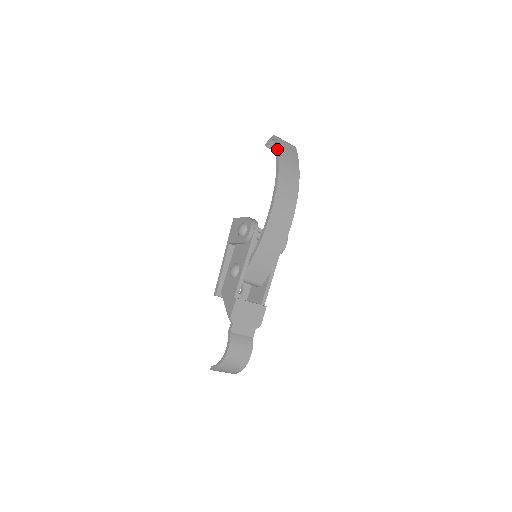
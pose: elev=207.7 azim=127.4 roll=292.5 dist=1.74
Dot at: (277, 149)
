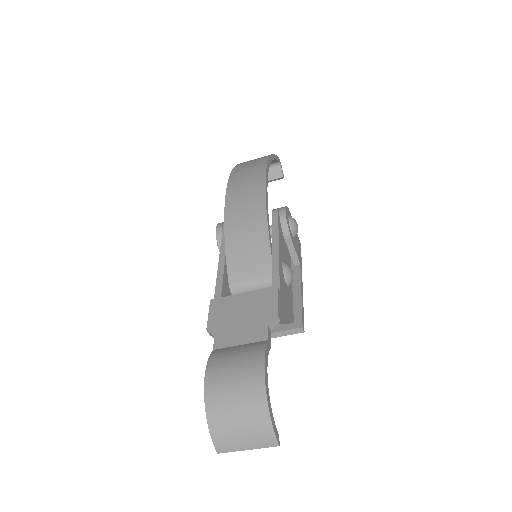
Dot at: occluded
